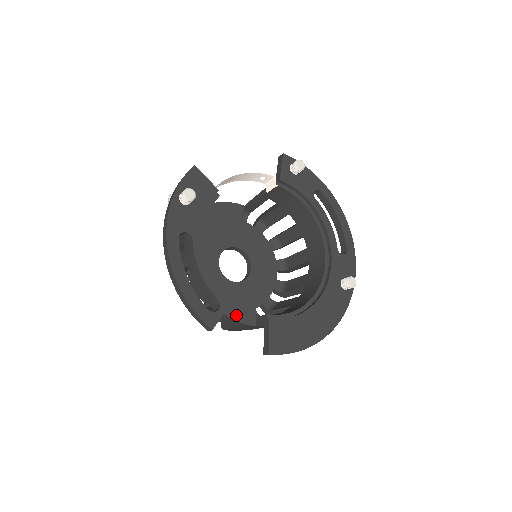
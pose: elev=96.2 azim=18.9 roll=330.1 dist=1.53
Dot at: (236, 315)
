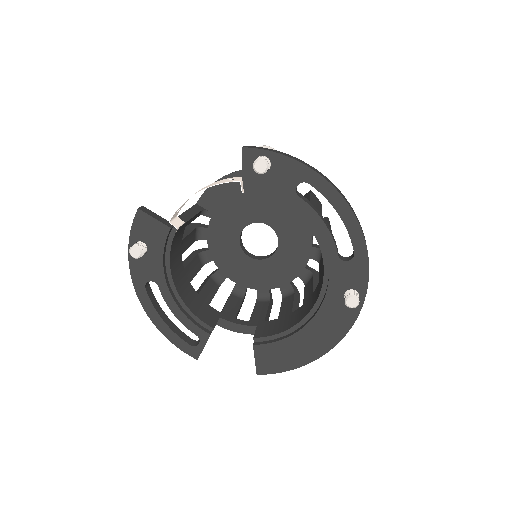
Dot at: (235, 327)
